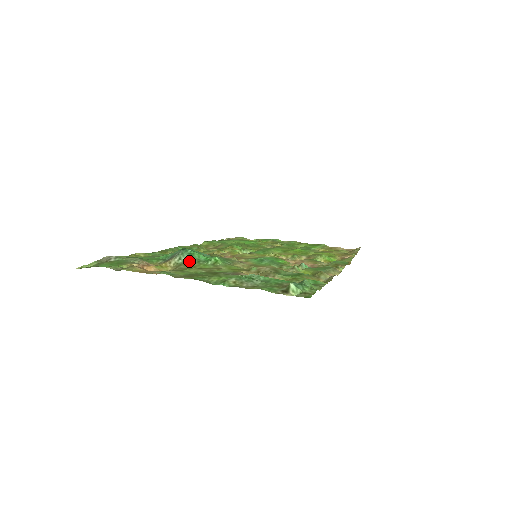
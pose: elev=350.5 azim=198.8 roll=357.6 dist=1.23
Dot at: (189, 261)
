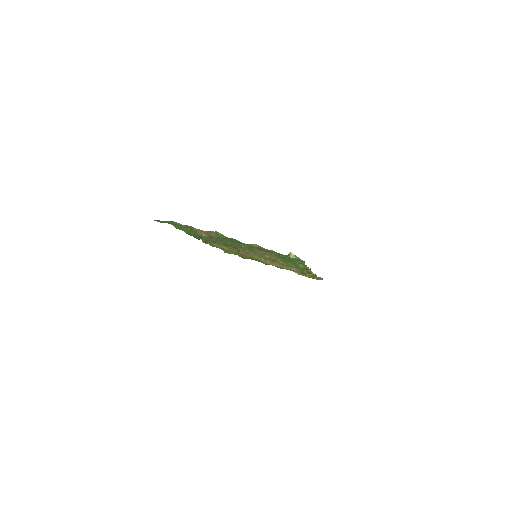
Dot at: occluded
